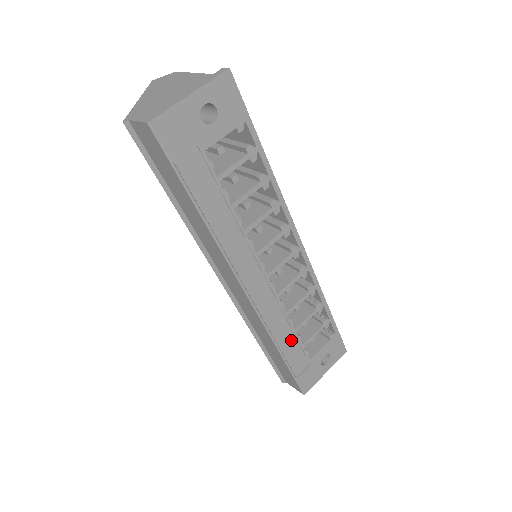
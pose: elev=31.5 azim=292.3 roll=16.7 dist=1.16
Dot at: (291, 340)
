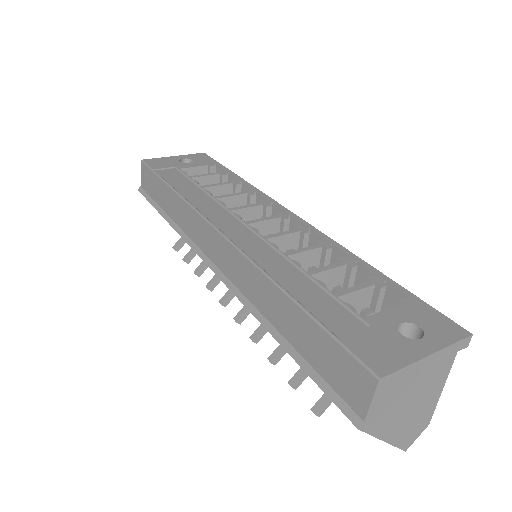
Dot at: (305, 285)
